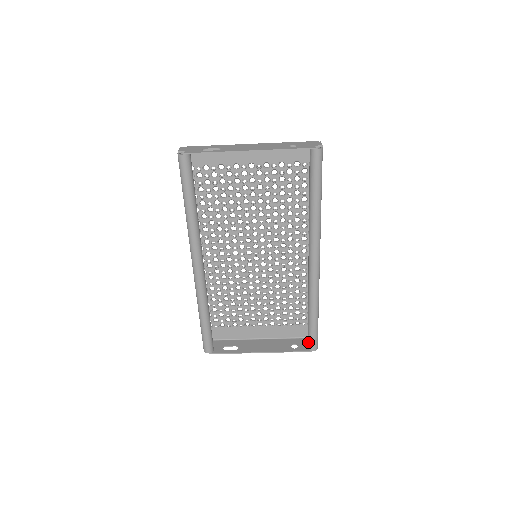
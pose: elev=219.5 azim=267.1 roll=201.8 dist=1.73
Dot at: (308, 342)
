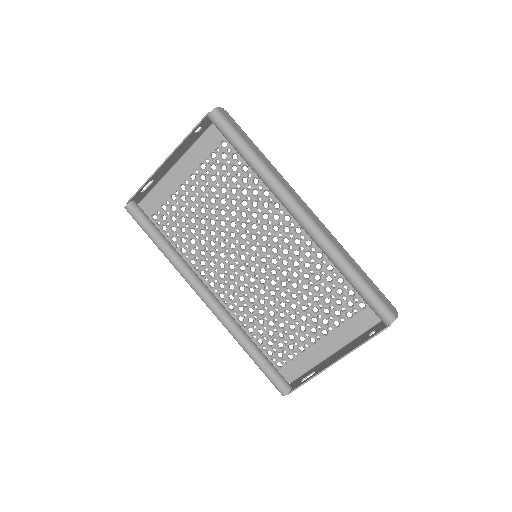
Dot at: (378, 316)
